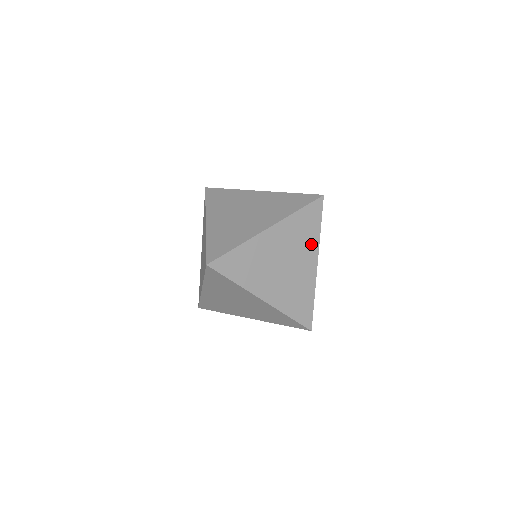
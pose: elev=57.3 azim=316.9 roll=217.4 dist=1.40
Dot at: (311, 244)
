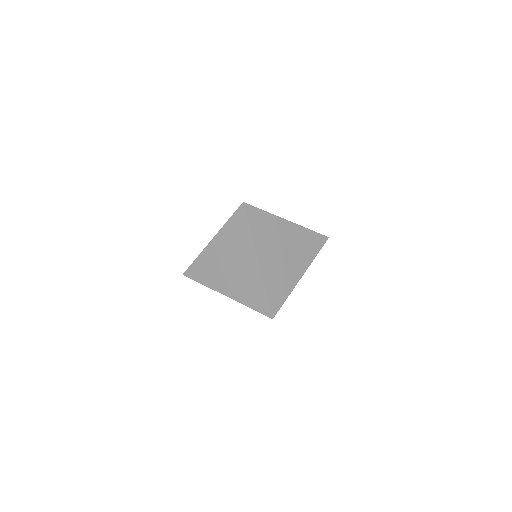
Dot at: (306, 258)
